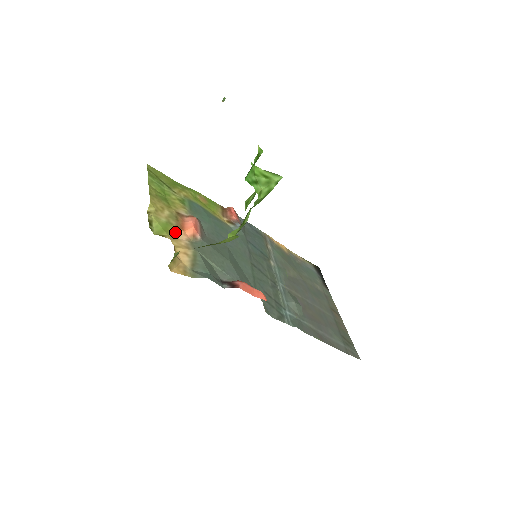
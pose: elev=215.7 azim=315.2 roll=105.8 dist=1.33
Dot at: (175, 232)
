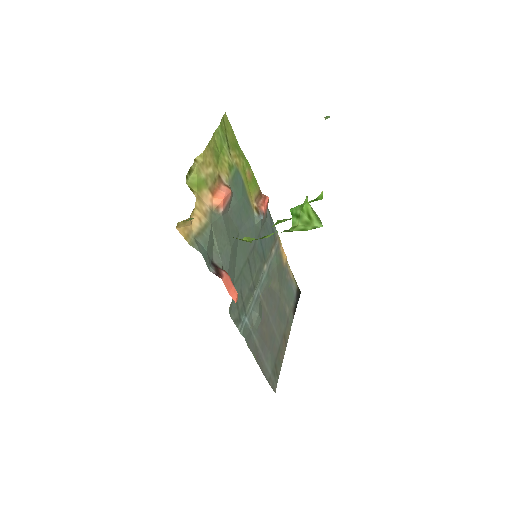
Dot at: (205, 193)
